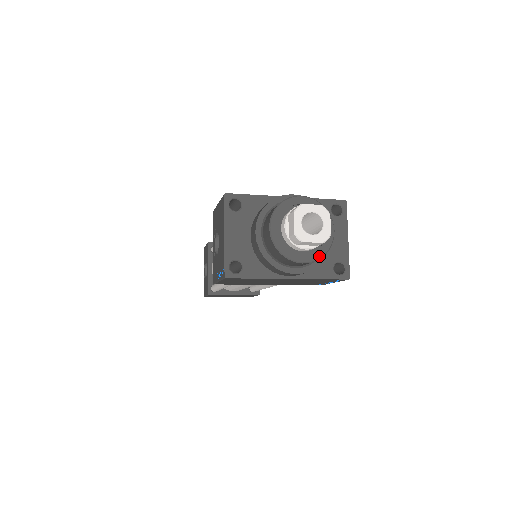
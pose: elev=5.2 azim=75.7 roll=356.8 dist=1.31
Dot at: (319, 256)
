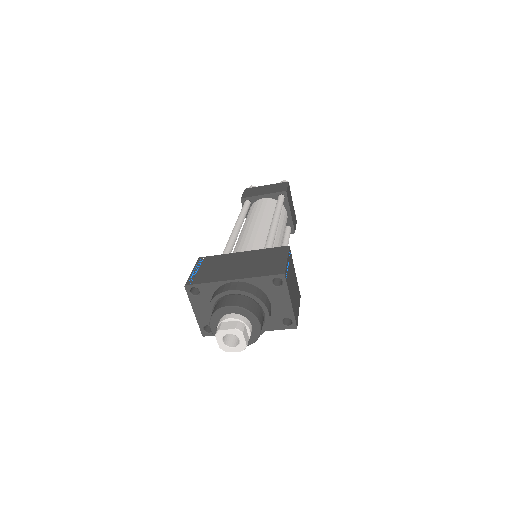
Dot at: (252, 342)
